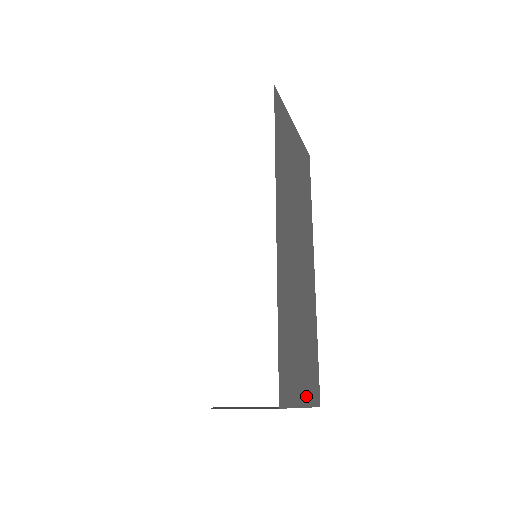
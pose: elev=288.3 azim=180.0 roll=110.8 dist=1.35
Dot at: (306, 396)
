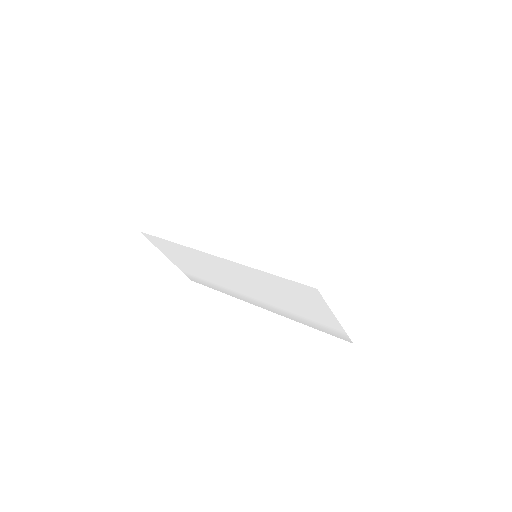
Dot at: occluded
